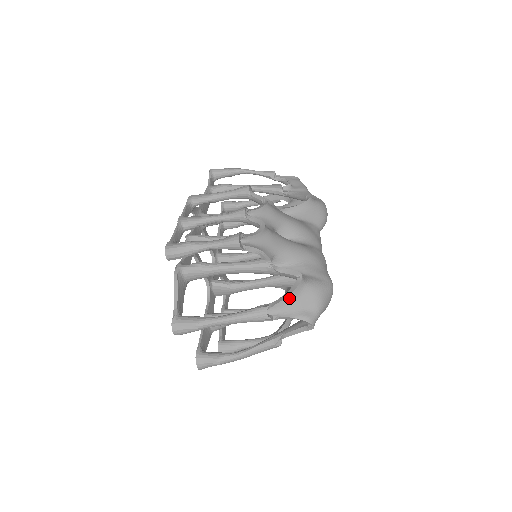
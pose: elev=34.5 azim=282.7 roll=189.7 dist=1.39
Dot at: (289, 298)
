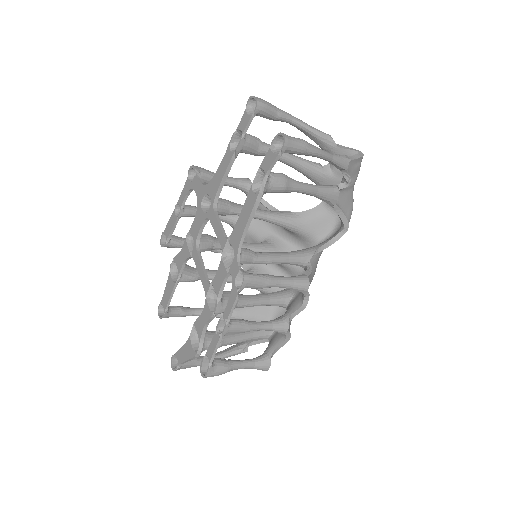
Dot at: (263, 341)
